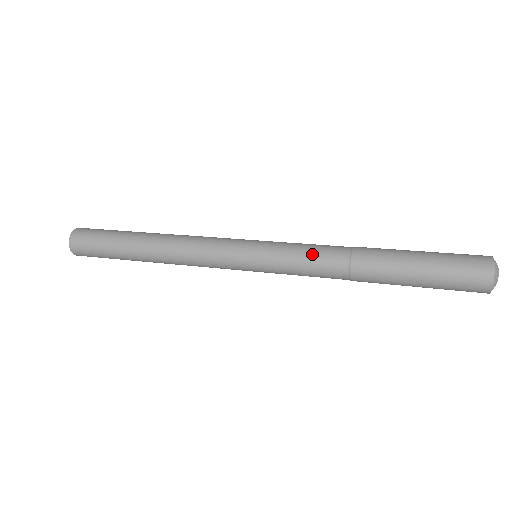
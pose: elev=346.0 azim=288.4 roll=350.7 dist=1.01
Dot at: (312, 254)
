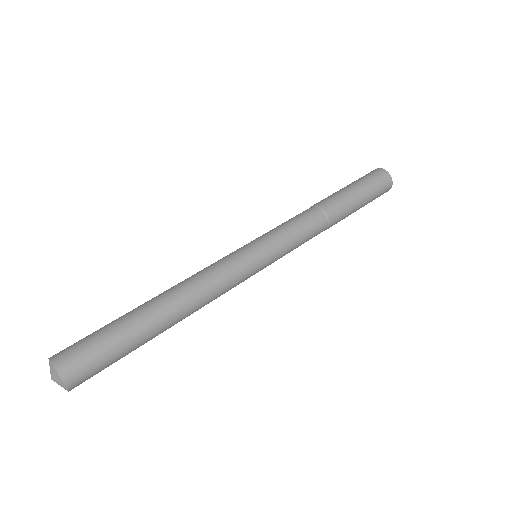
Dot at: (306, 240)
